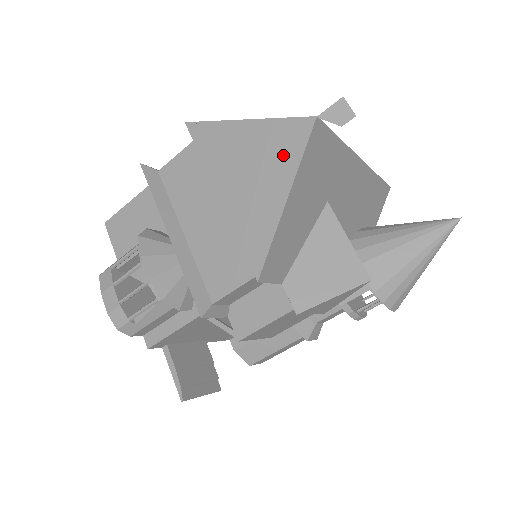
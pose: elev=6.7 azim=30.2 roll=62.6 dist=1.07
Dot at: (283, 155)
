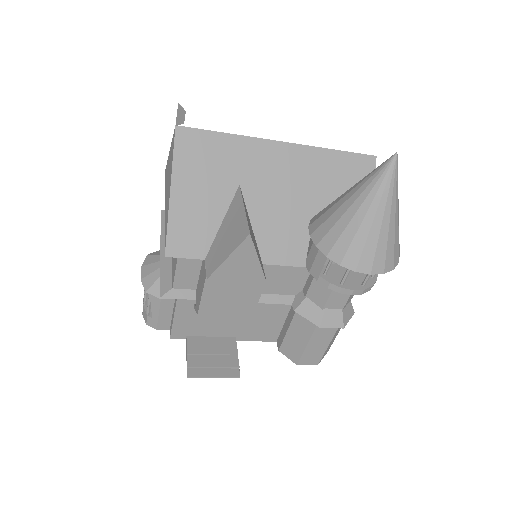
Dot at: (171, 162)
